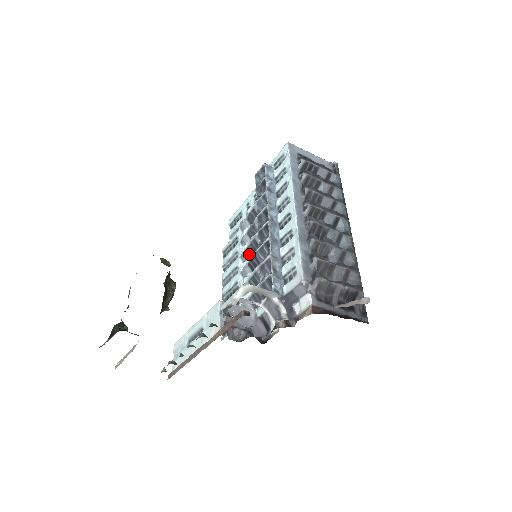
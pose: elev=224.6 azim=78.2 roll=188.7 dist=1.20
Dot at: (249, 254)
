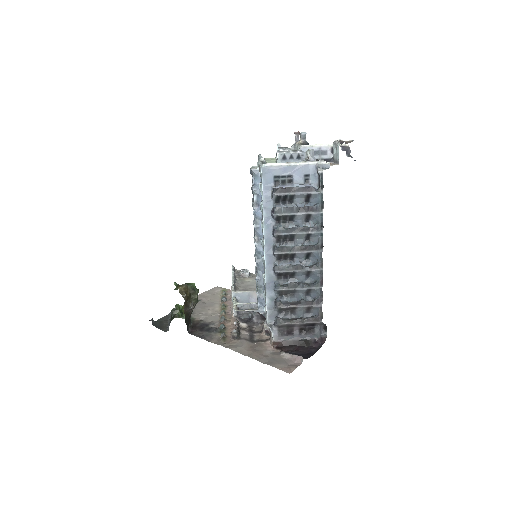
Dot at: occluded
